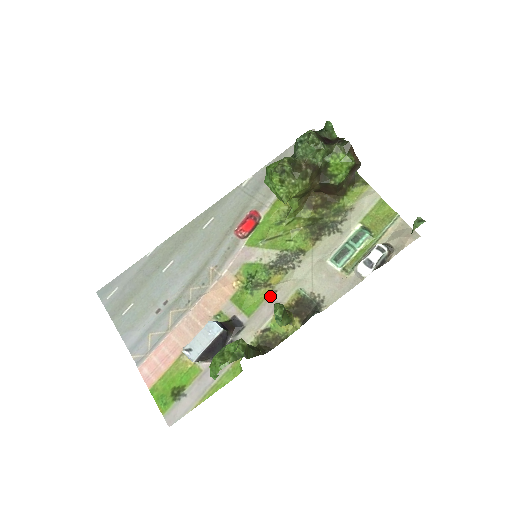
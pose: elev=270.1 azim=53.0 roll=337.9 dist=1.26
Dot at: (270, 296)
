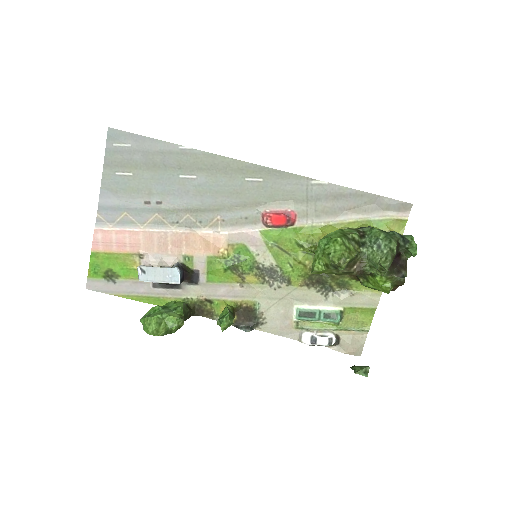
Dot at: (235, 285)
